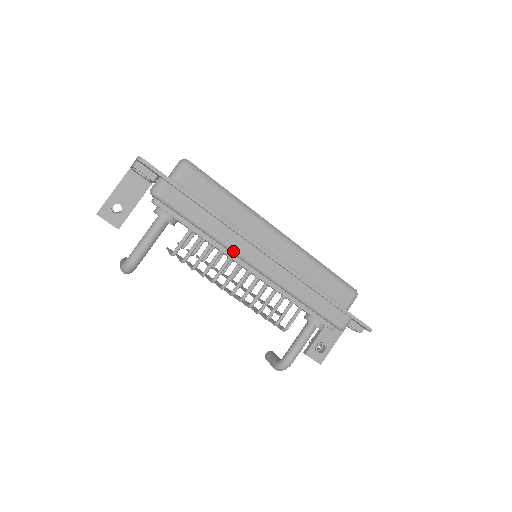
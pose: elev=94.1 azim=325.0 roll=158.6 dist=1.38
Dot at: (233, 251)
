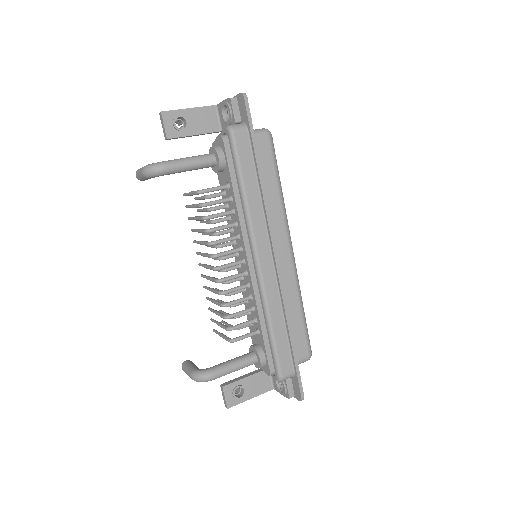
Dot at: (251, 229)
